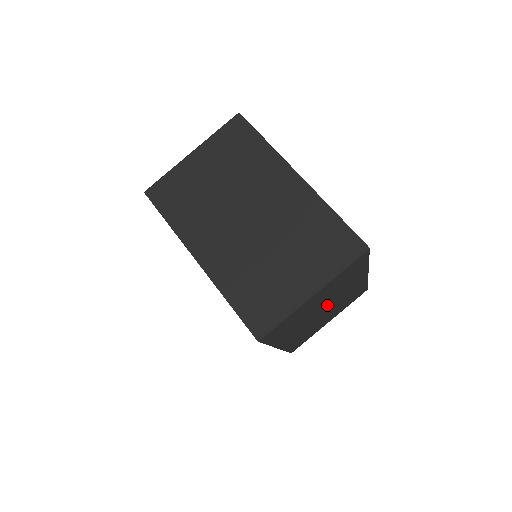
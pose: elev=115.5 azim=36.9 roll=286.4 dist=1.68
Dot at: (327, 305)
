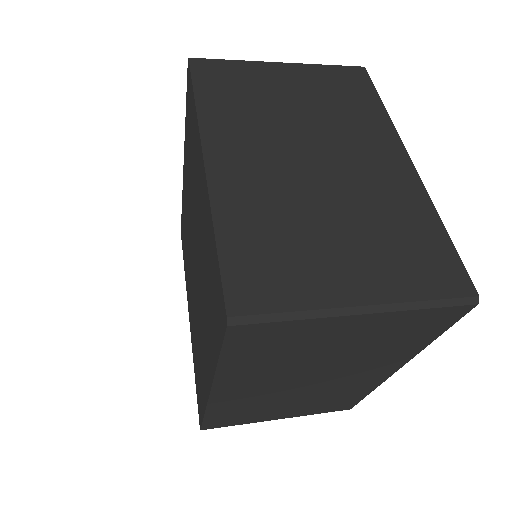
Dot at: (323, 374)
